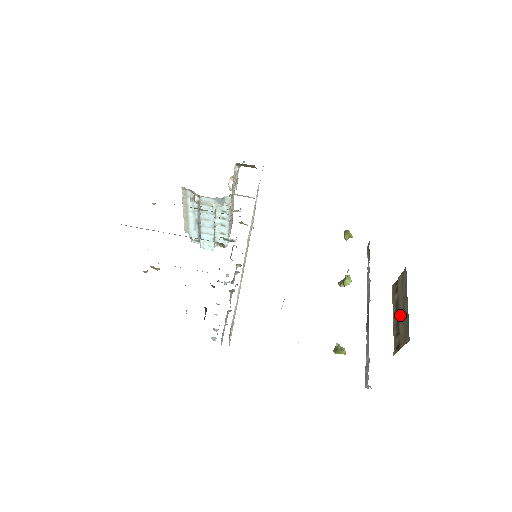
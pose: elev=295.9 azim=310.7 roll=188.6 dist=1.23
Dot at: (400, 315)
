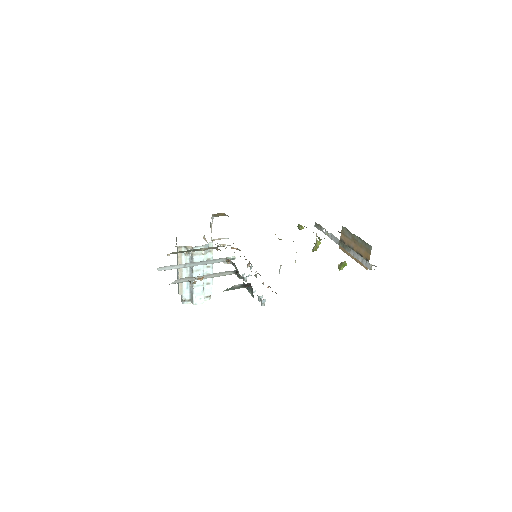
Dot at: (356, 248)
